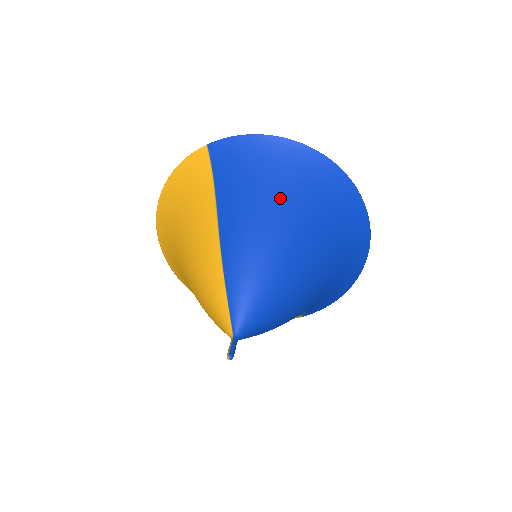
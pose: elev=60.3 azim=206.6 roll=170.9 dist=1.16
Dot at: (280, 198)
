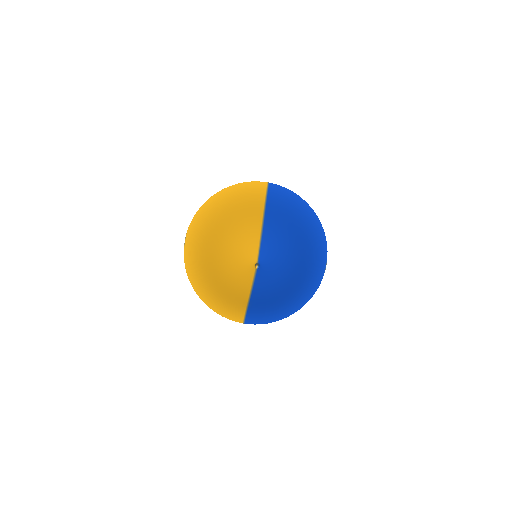
Dot at: (298, 227)
